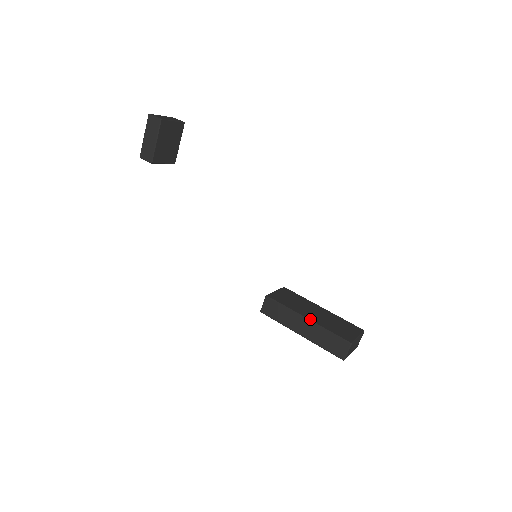
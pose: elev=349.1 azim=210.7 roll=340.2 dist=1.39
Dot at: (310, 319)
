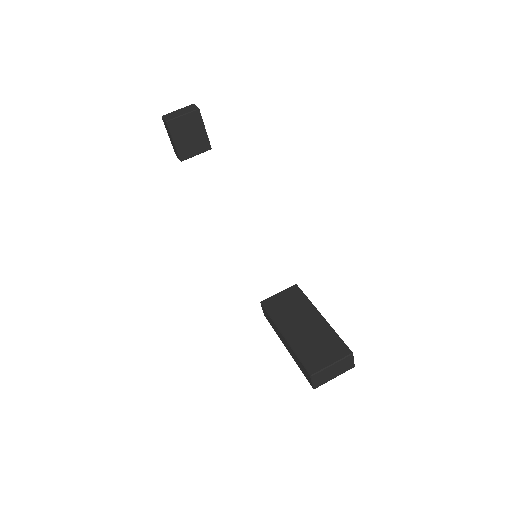
Dot at: (286, 337)
